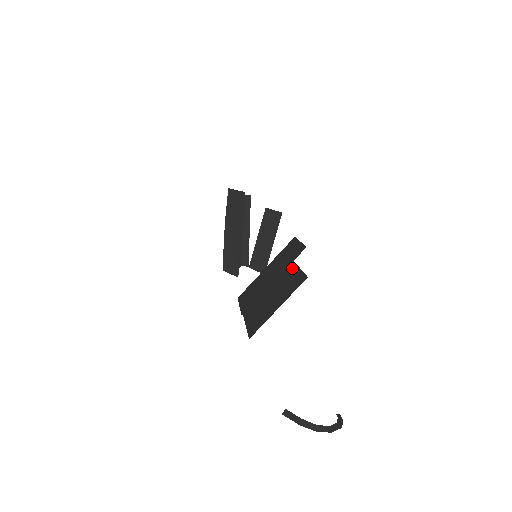
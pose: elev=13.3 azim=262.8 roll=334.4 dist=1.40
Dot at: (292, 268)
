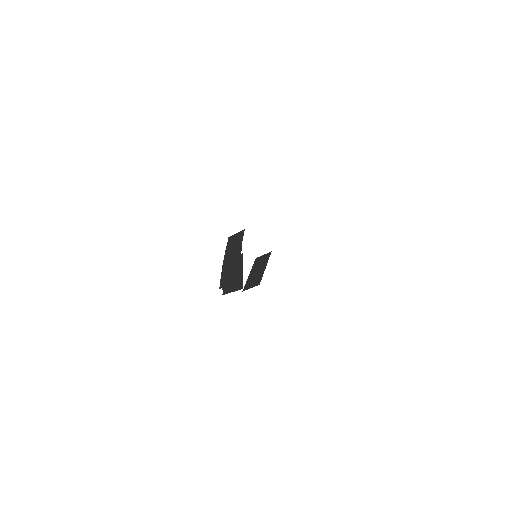
Dot at: occluded
